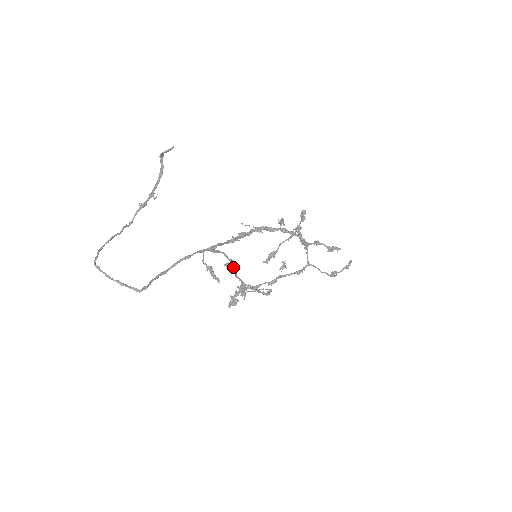
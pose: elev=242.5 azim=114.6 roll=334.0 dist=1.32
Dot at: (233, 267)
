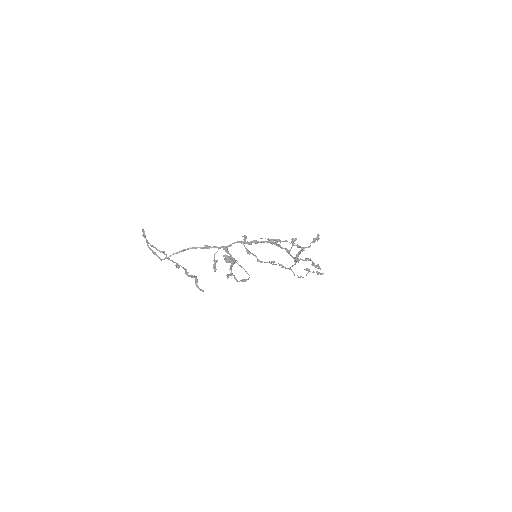
Dot at: (232, 264)
